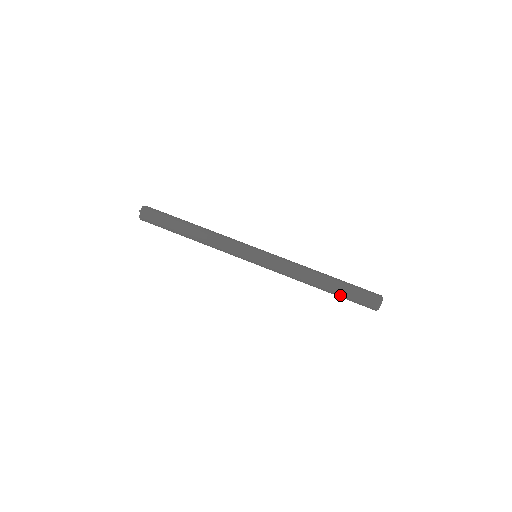
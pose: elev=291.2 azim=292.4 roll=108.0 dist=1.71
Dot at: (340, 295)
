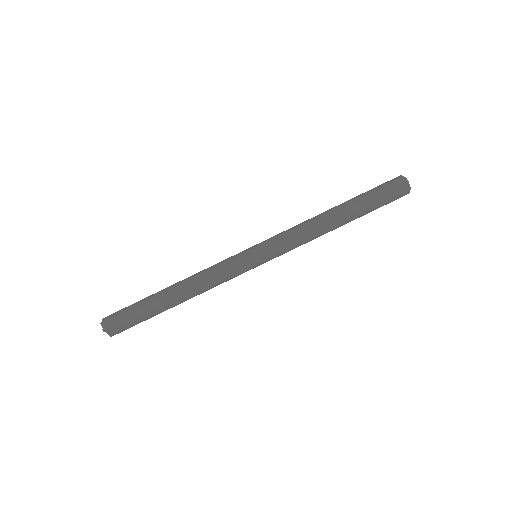
Dot at: (366, 213)
